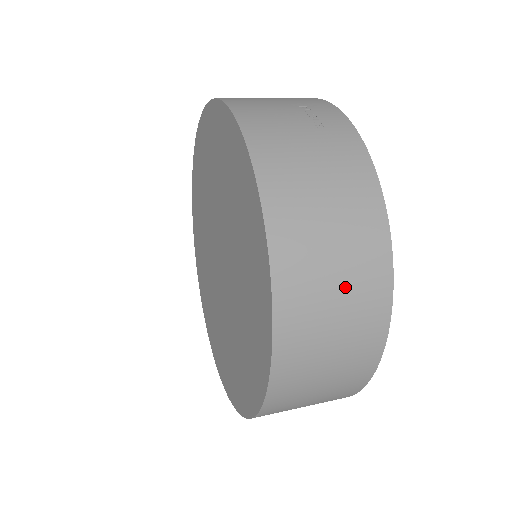
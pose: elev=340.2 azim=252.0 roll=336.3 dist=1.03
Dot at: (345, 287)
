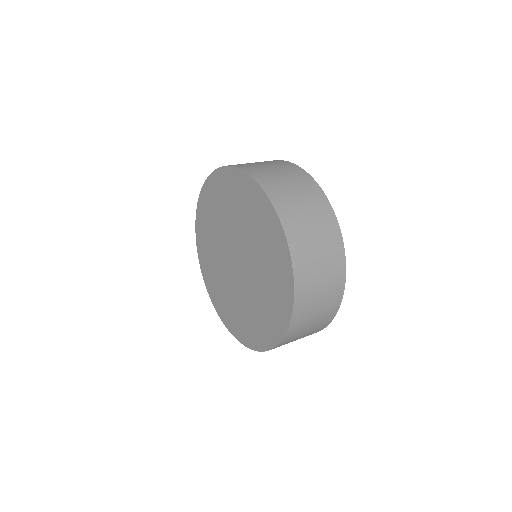
Dot at: (287, 176)
